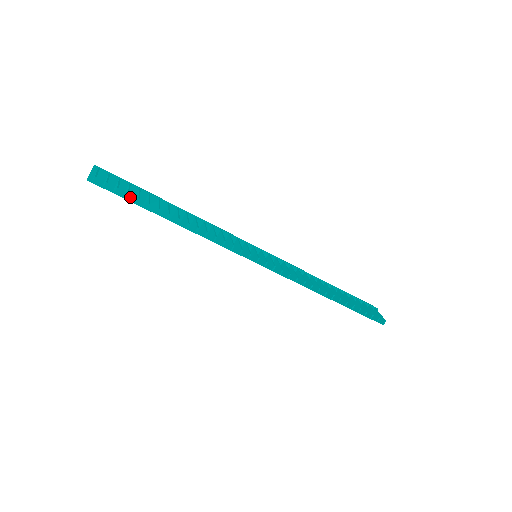
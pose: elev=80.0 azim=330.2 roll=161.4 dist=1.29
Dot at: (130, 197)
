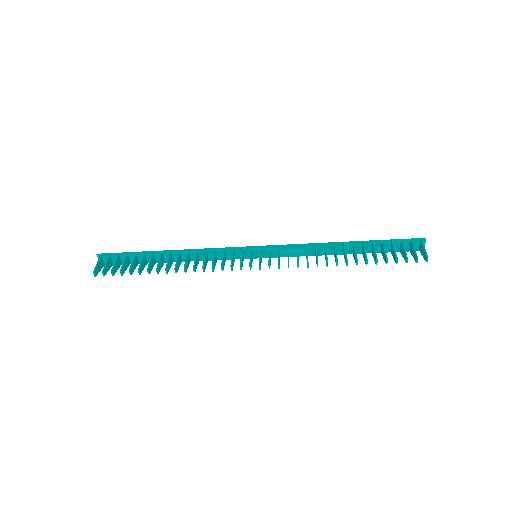
Dot at: occluded
